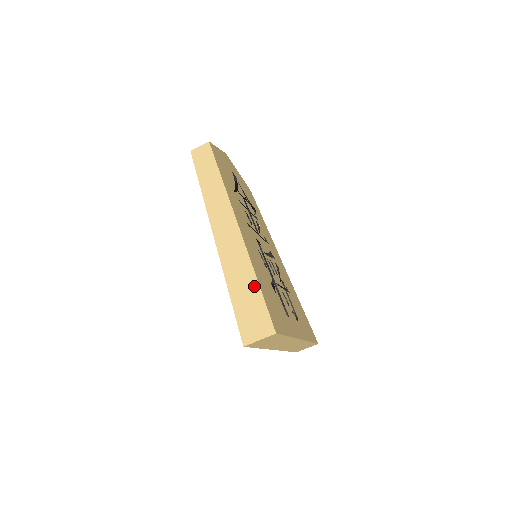
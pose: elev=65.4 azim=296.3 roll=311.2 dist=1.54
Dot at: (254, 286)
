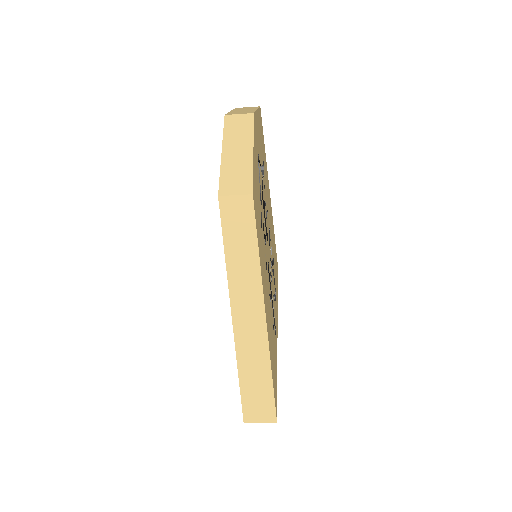
Dot at: (268, 386)
